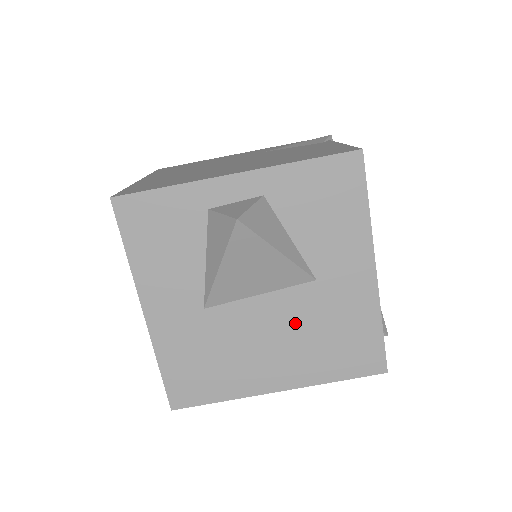
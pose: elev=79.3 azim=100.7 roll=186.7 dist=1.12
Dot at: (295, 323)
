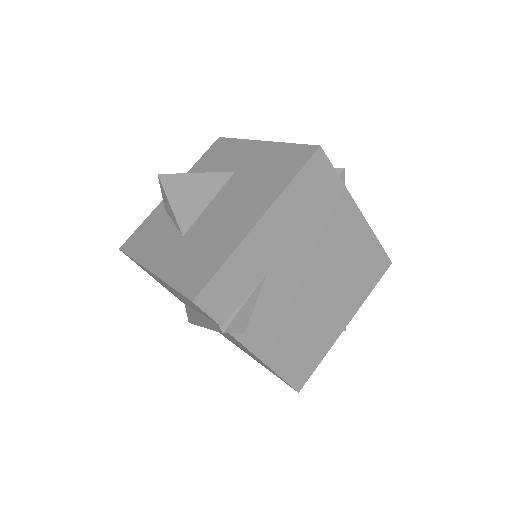
Dot at: (239, 191)
